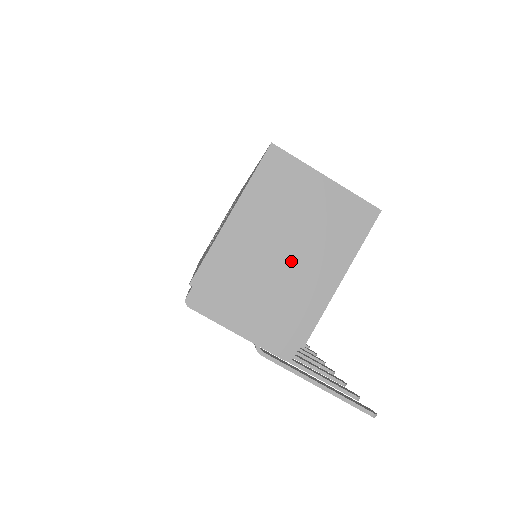
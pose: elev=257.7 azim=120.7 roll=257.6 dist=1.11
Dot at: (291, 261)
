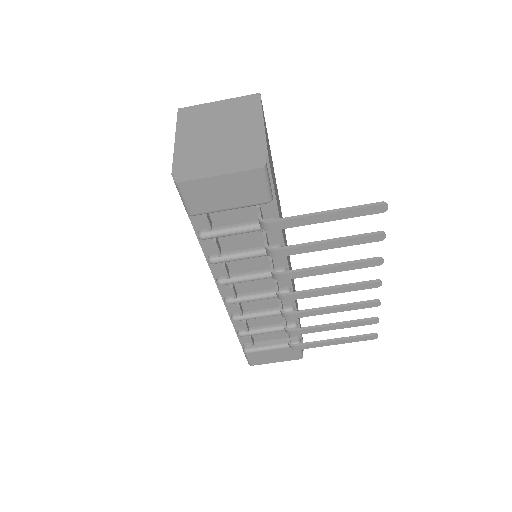
Dot at: (226, 134)
